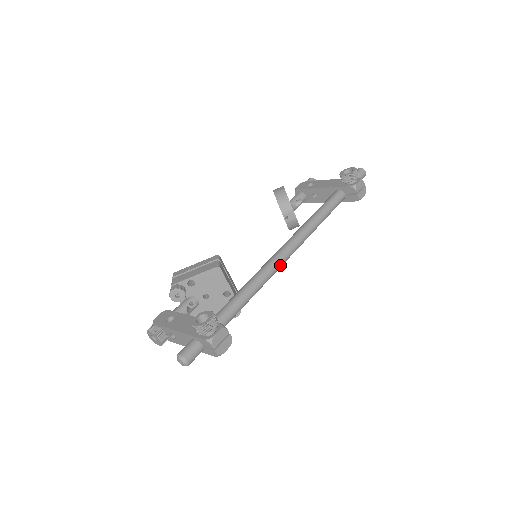
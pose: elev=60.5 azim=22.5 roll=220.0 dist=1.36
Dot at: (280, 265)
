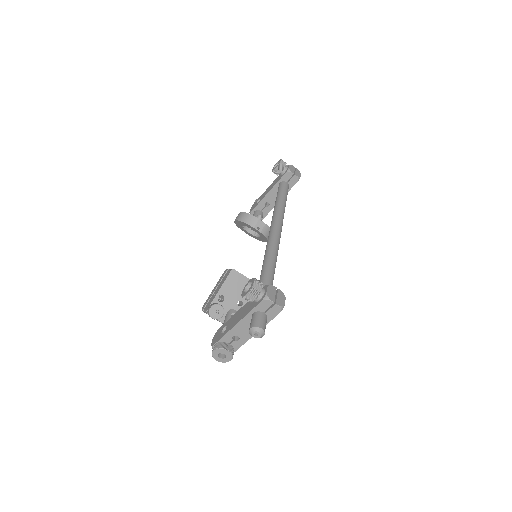
Dot at: (278, 240)
